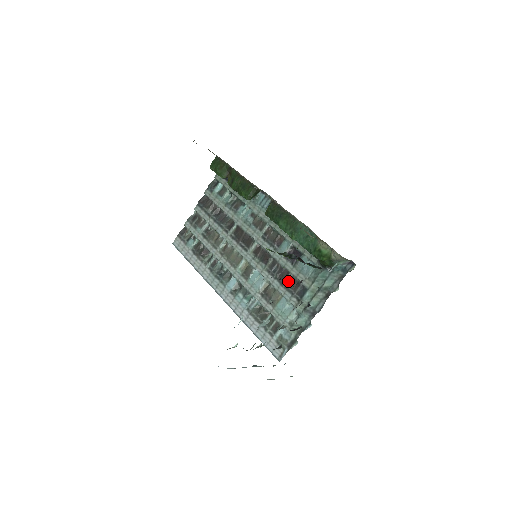
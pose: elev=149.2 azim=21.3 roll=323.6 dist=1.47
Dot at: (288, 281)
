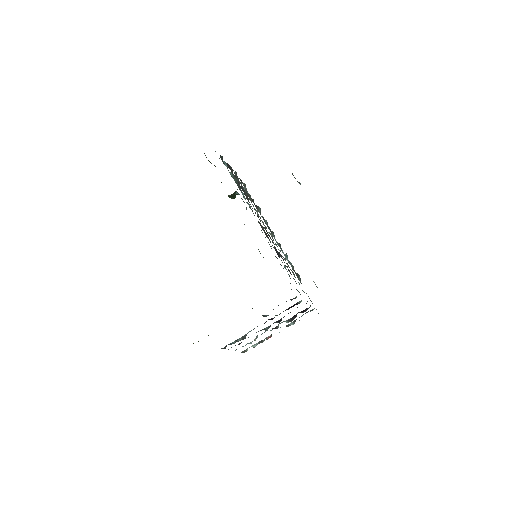
Dot at: occluded
